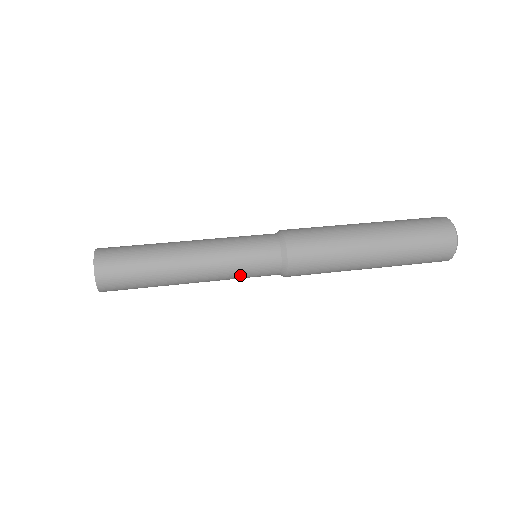
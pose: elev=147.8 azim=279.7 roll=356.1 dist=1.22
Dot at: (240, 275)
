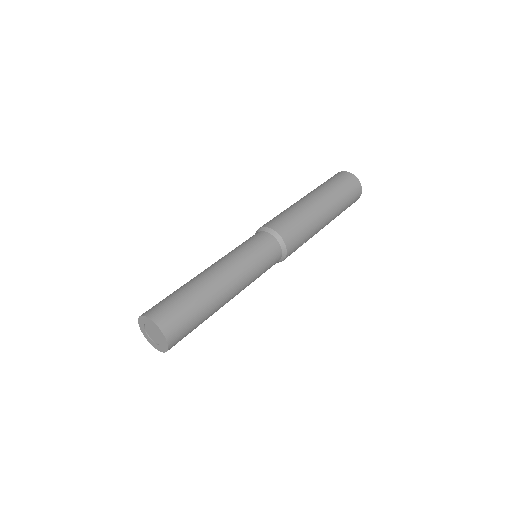
Dot at: (257, 262)
